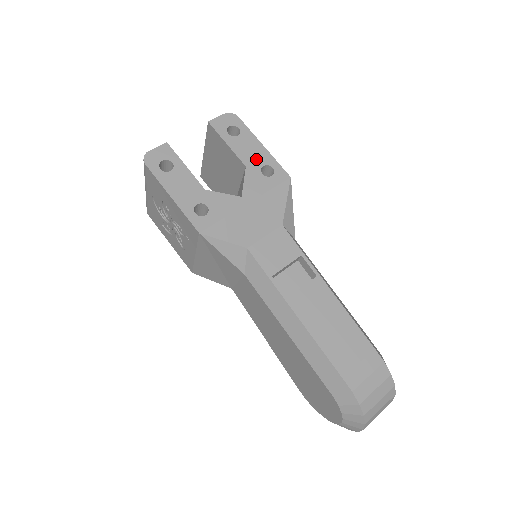
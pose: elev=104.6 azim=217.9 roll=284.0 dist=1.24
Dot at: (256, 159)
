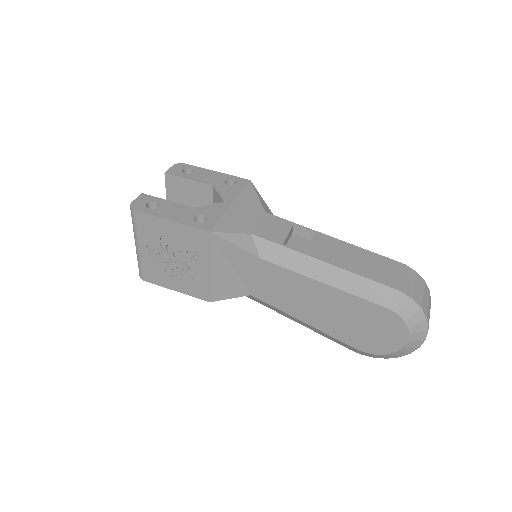
Dot at: (217, 179)
